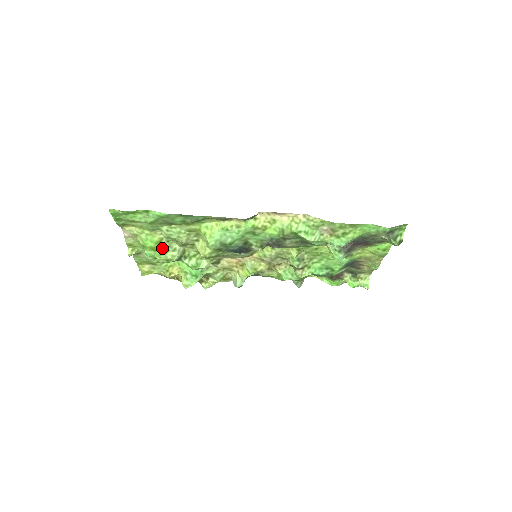
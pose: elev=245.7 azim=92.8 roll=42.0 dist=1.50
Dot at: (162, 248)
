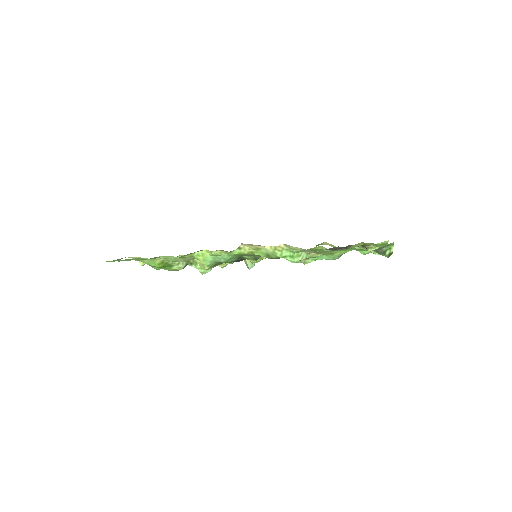
Dot at: (166, 265)
